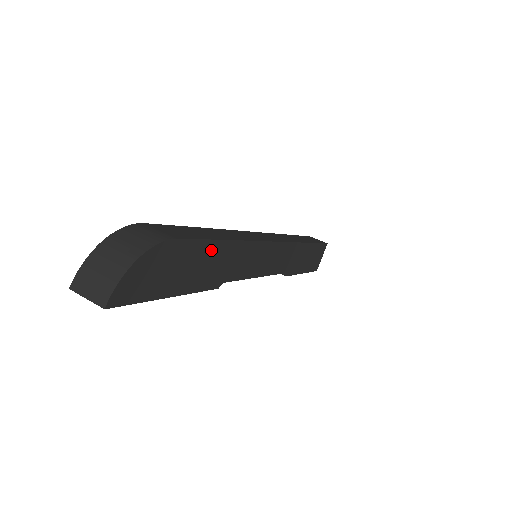
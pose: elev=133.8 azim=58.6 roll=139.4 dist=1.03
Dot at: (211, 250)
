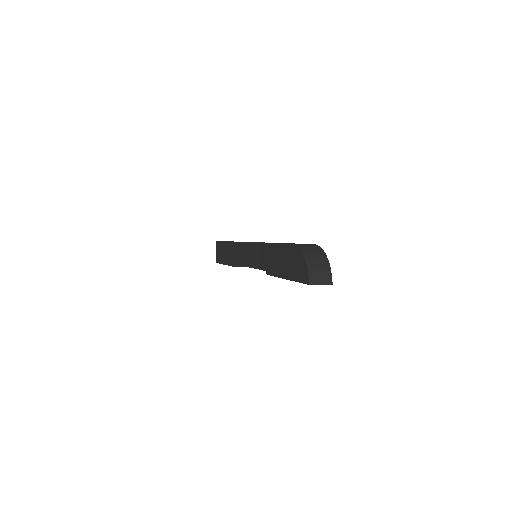
Dot at: occluded
